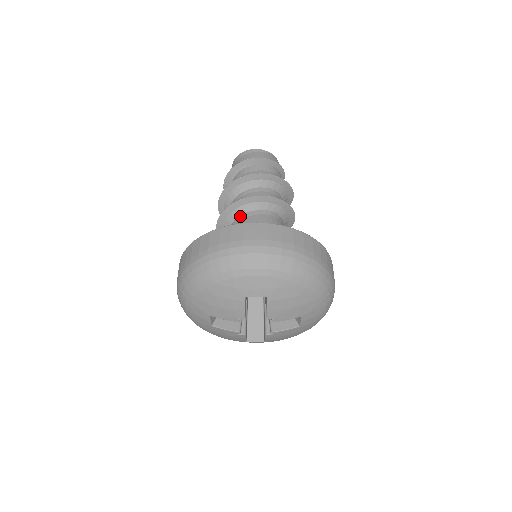
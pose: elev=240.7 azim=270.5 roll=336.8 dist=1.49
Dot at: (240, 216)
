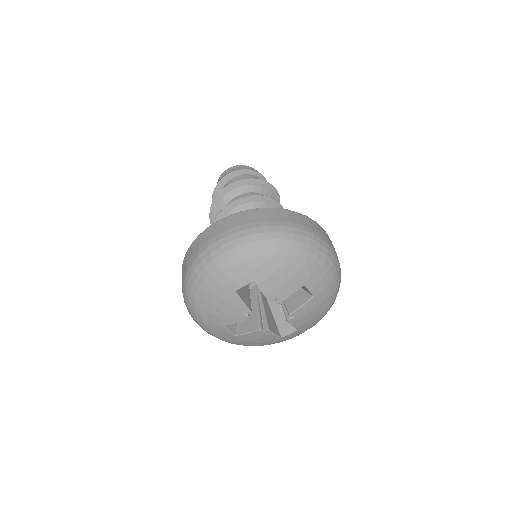
Dot at: occluded
